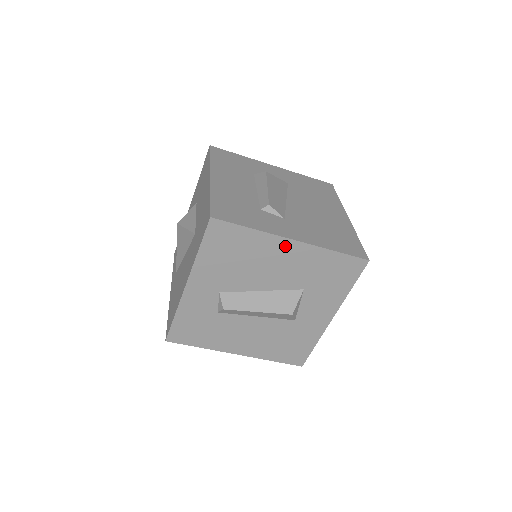
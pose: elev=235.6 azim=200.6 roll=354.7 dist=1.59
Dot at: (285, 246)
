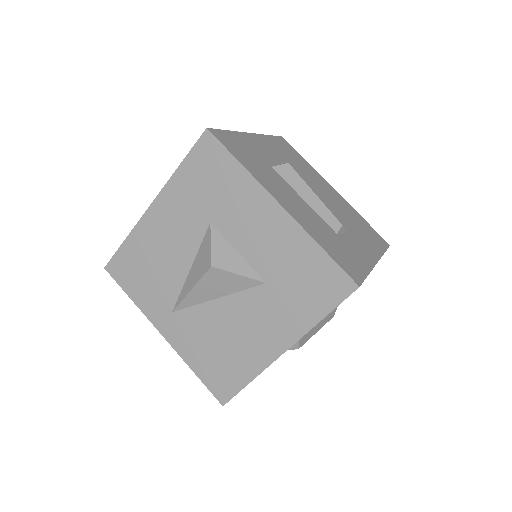
Dot at: occluded
